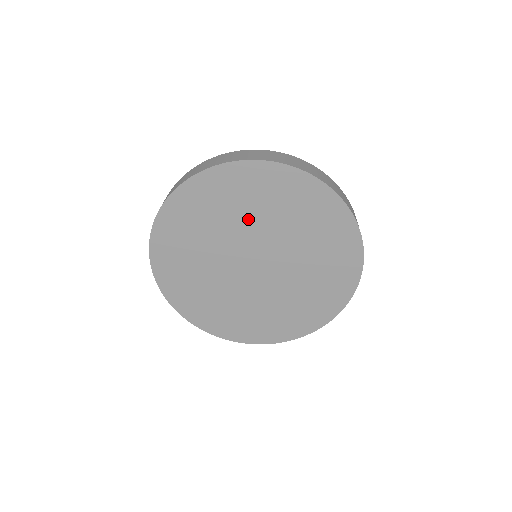
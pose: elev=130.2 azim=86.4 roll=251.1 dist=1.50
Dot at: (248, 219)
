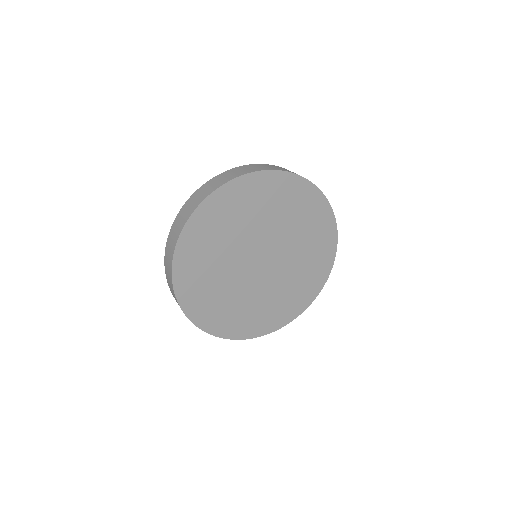
Dot at: (261, 221)
